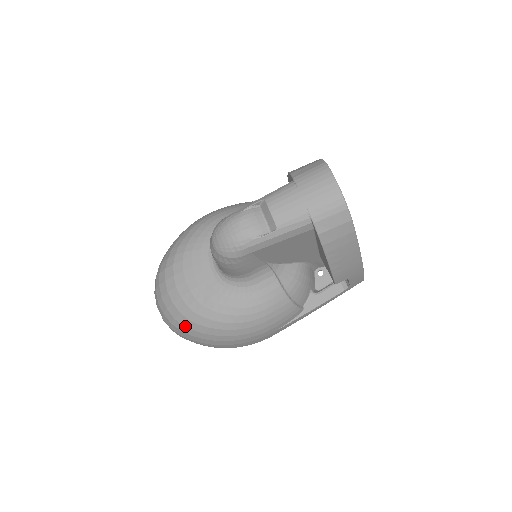
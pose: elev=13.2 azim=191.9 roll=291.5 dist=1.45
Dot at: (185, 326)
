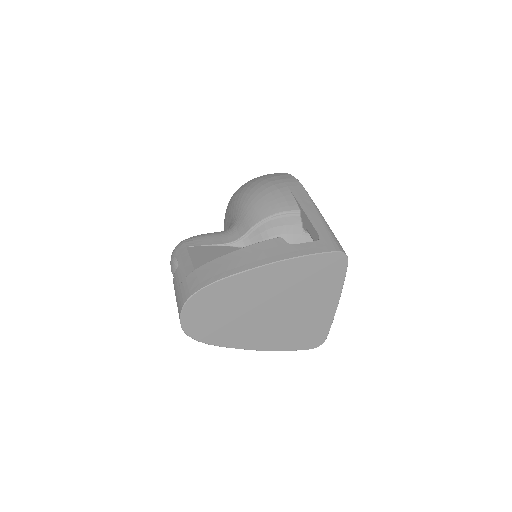
Dot at: occluded
